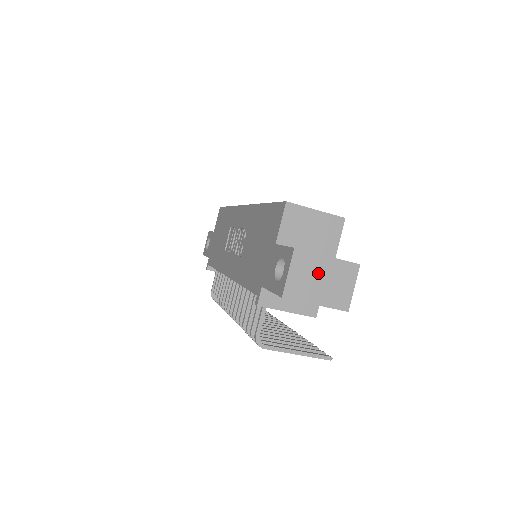
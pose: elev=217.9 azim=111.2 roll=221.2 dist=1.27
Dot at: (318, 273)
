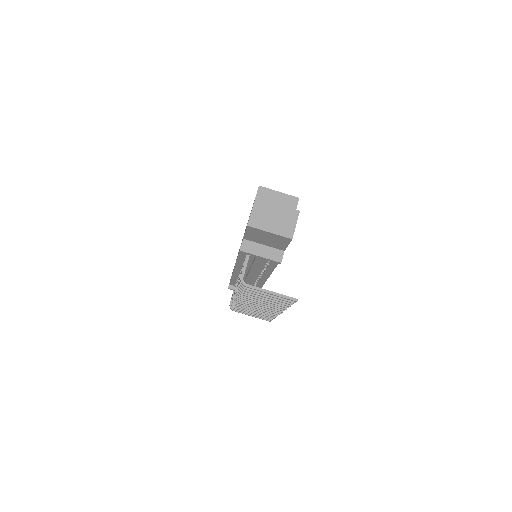
Dot at: (271, 213)
